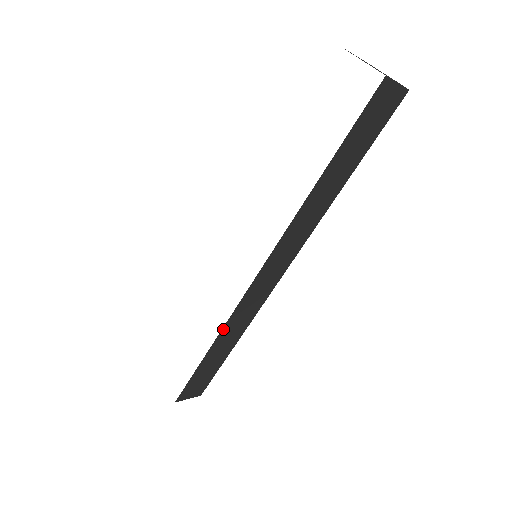
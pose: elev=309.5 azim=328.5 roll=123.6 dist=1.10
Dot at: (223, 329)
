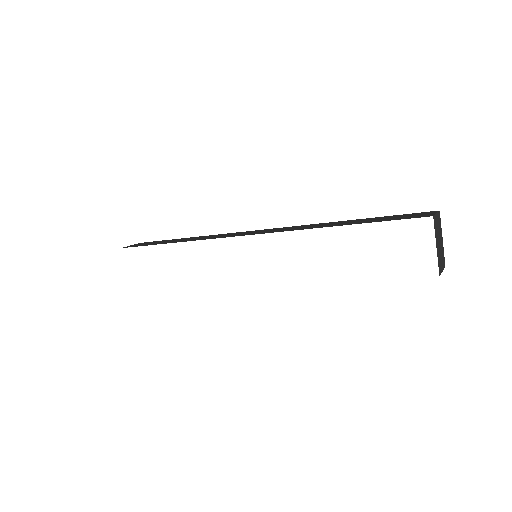
Dot at: occluded
